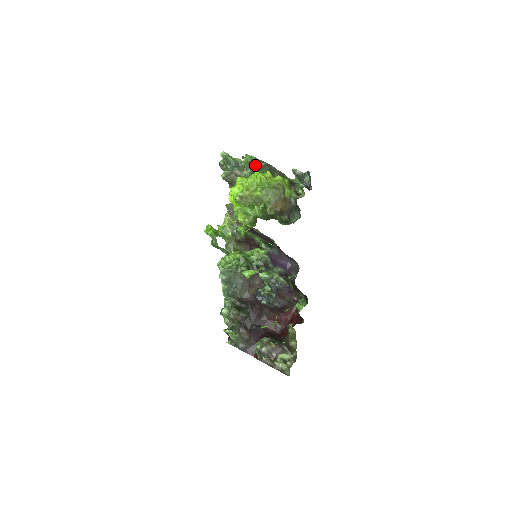
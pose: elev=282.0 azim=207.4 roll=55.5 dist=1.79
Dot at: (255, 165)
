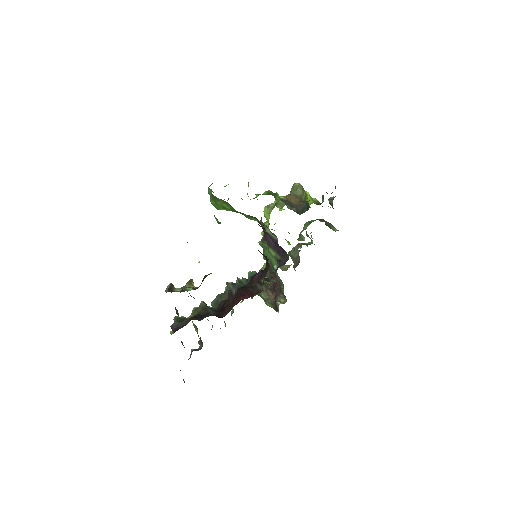
Dot at: occluded
